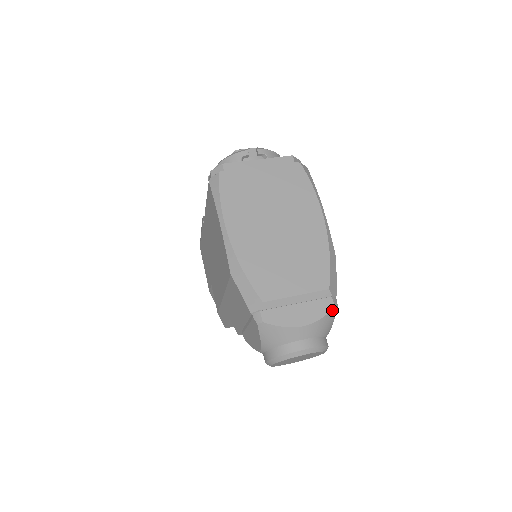
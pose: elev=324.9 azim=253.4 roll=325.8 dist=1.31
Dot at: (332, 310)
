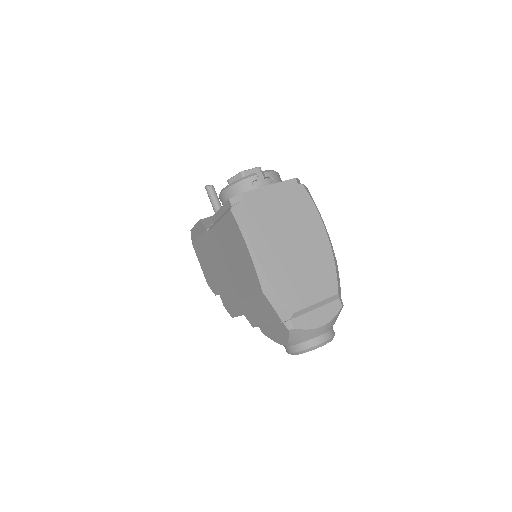
Dot at: (341, 309)
